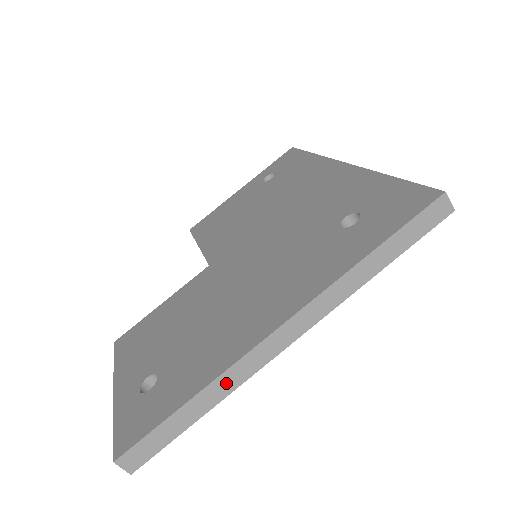
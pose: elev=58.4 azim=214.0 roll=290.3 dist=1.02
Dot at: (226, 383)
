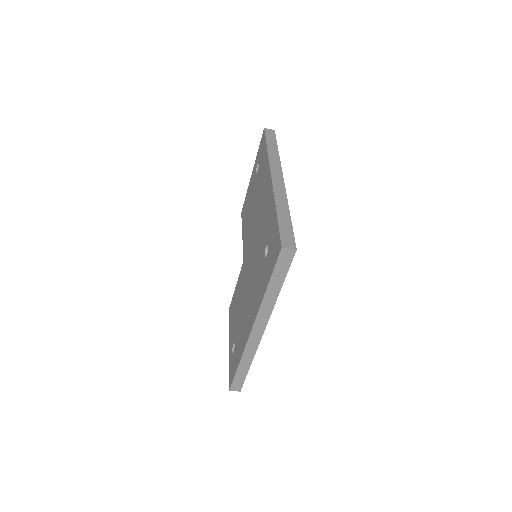
Dot at: (248, 356)
